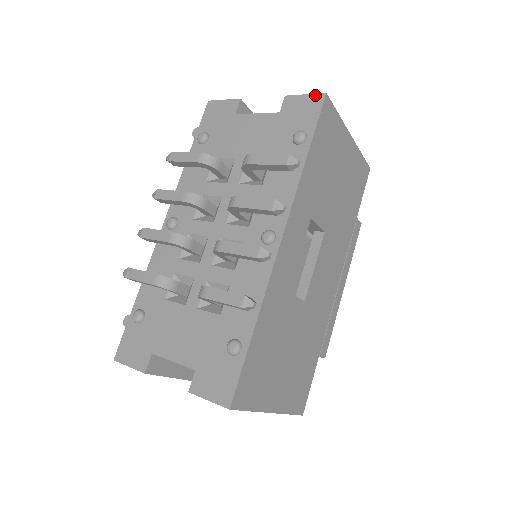
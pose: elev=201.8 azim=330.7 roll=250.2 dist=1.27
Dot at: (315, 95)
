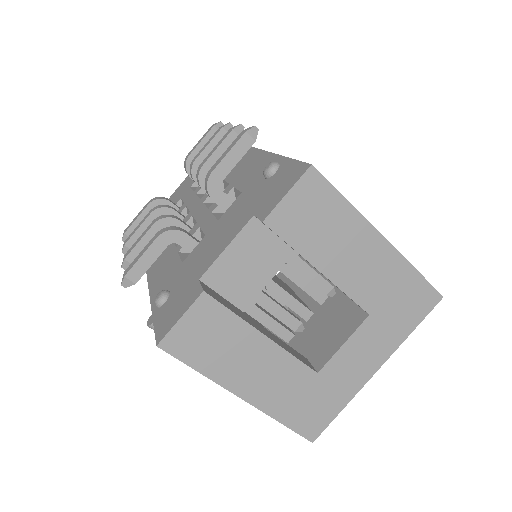
Dot at: occluded
